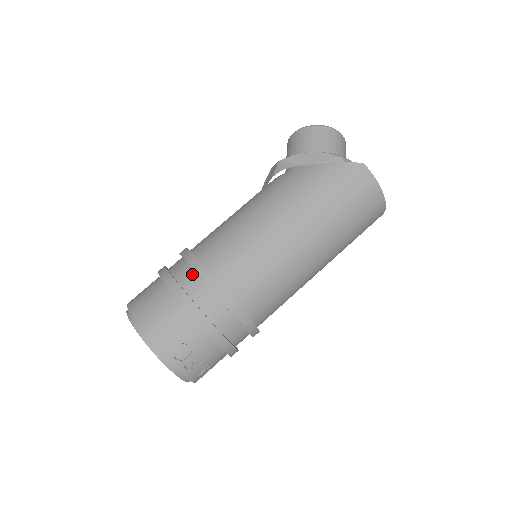
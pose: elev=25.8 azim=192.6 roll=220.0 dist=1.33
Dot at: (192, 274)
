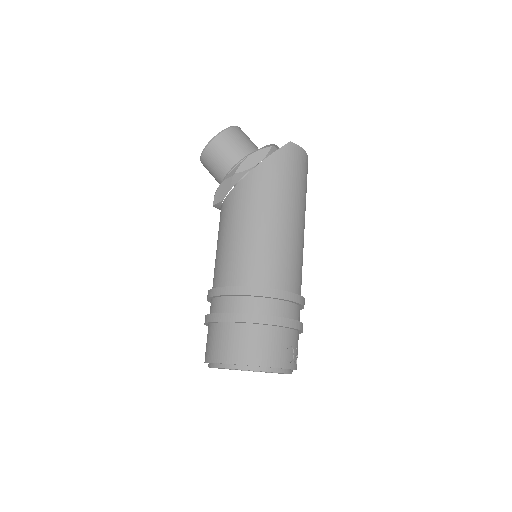
Dot at: (254, 300)
